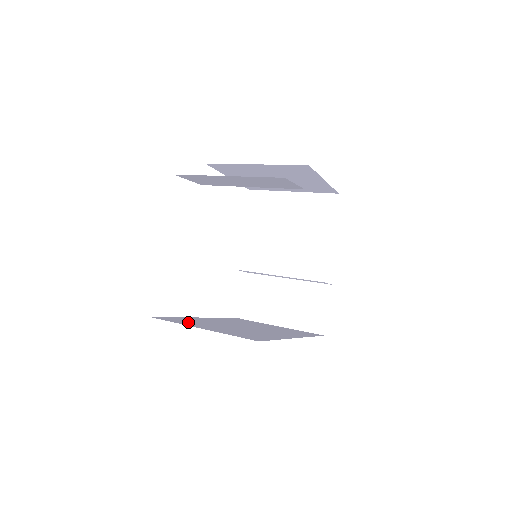
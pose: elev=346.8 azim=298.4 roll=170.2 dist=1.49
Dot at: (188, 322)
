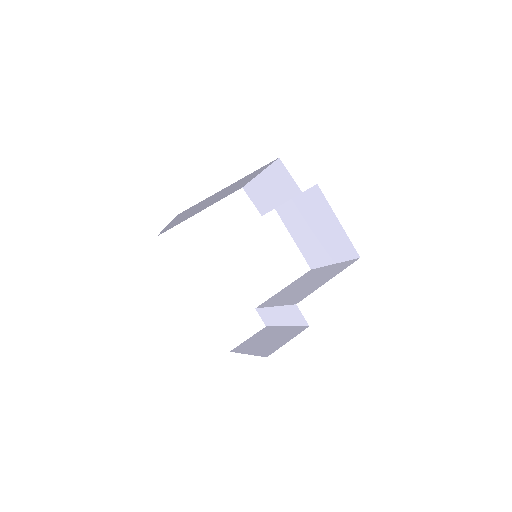
Dot at: occluded
